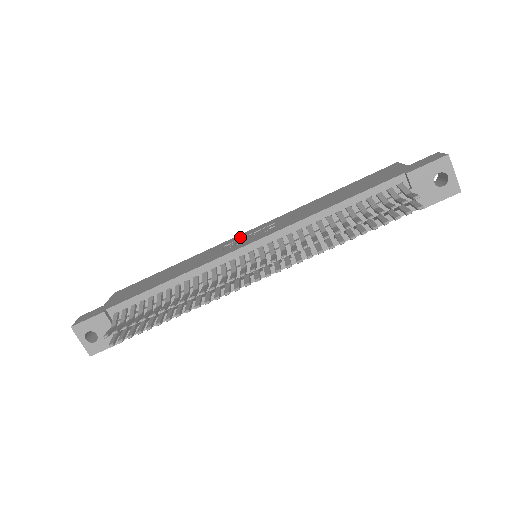
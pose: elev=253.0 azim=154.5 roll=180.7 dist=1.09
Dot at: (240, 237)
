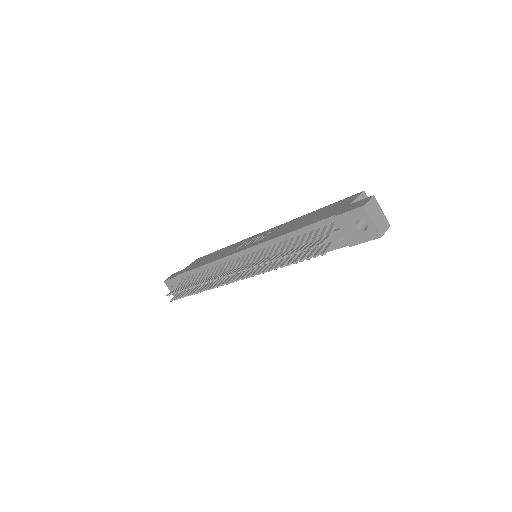
Dot at: (254, 237)
